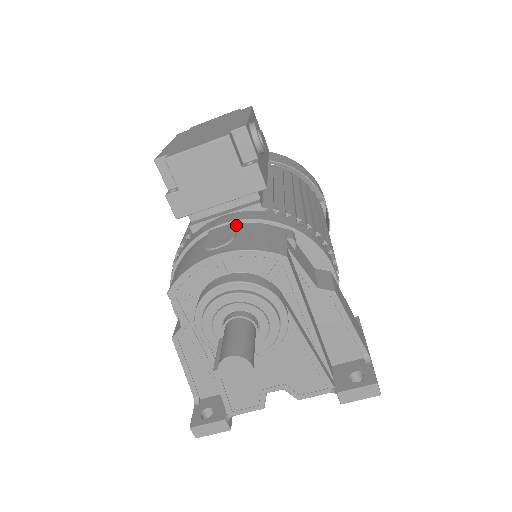
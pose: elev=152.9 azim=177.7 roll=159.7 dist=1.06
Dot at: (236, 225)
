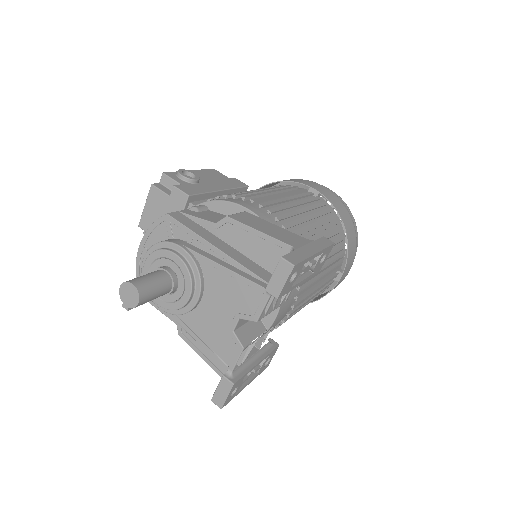
Dot at: occluded
